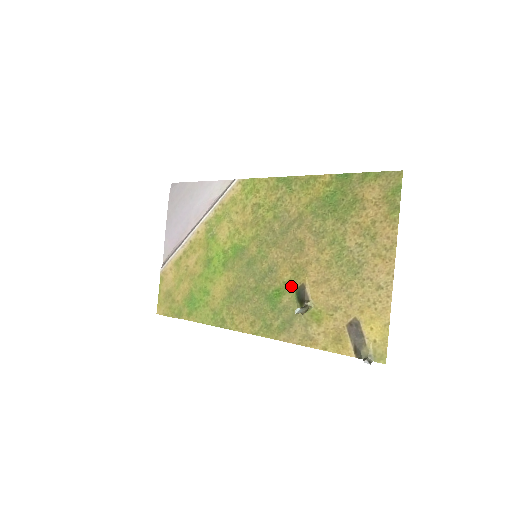
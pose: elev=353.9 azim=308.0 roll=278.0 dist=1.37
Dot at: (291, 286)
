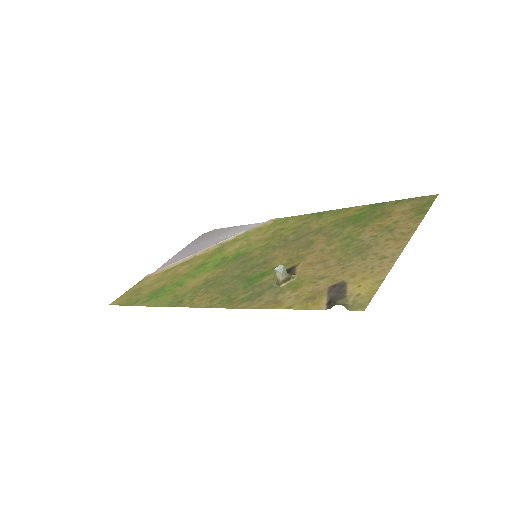
Dot at: occluded
